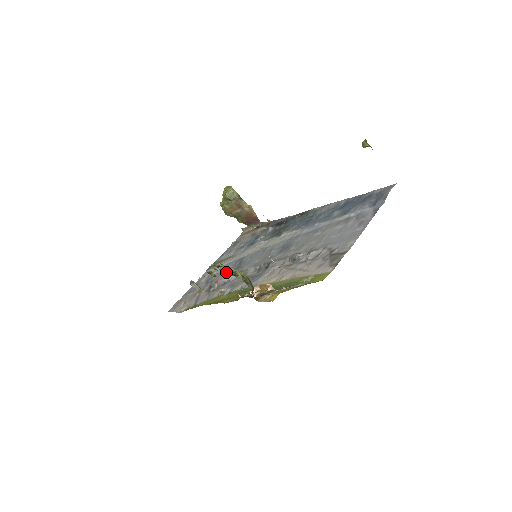
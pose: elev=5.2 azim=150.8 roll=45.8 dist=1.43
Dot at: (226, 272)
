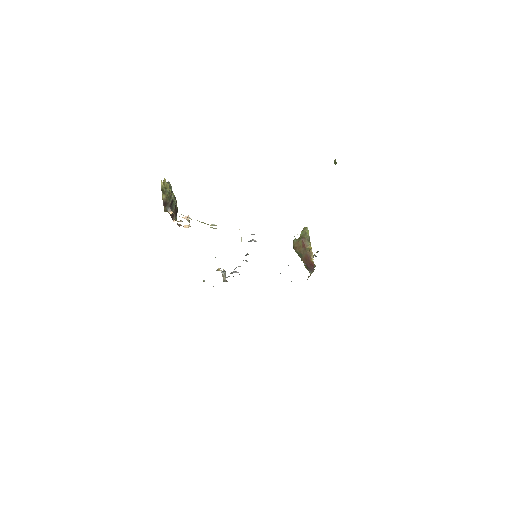
Dot at: occluded
